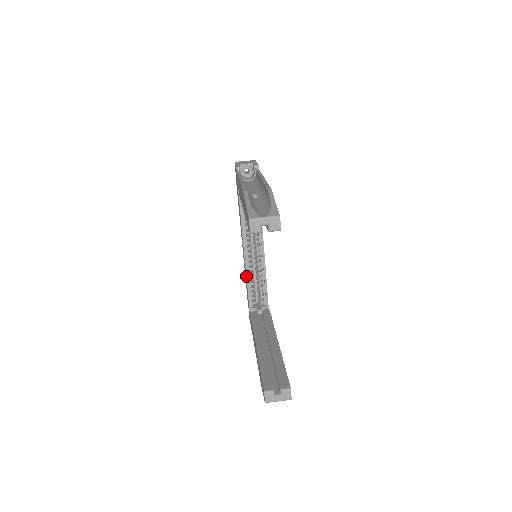
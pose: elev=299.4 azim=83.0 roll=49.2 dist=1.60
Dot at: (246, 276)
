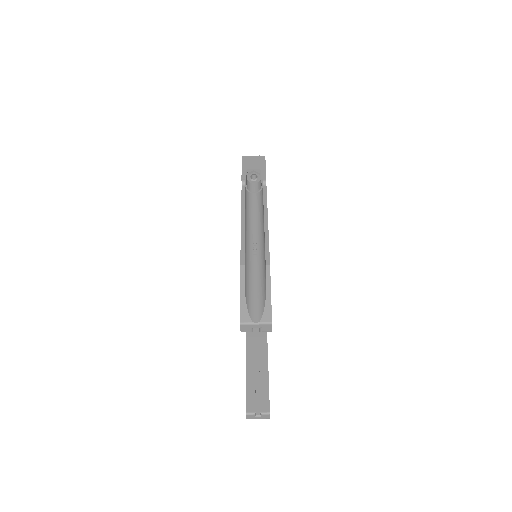
Dot at: occluded
